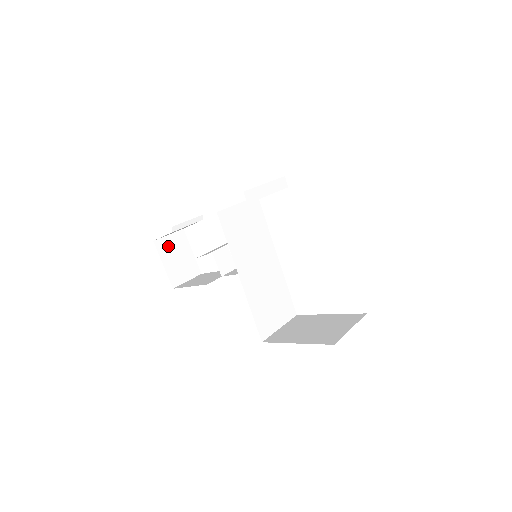
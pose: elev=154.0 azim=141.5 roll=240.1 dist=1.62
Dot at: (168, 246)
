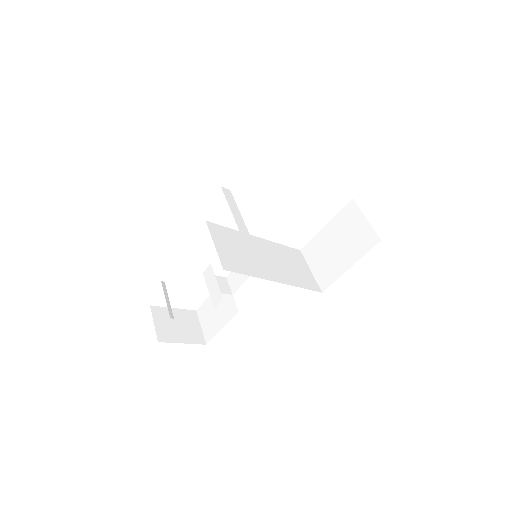
Dot at: (165, 330)
